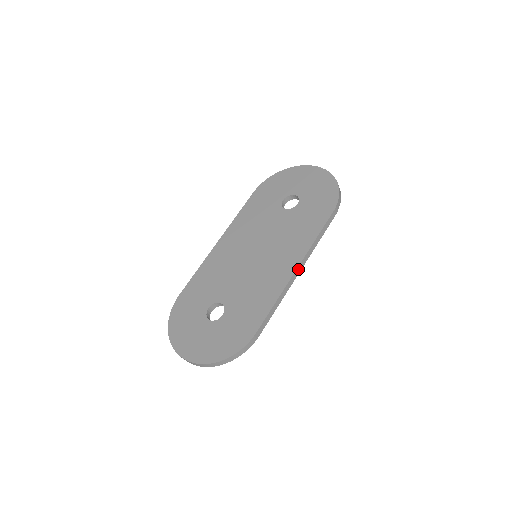
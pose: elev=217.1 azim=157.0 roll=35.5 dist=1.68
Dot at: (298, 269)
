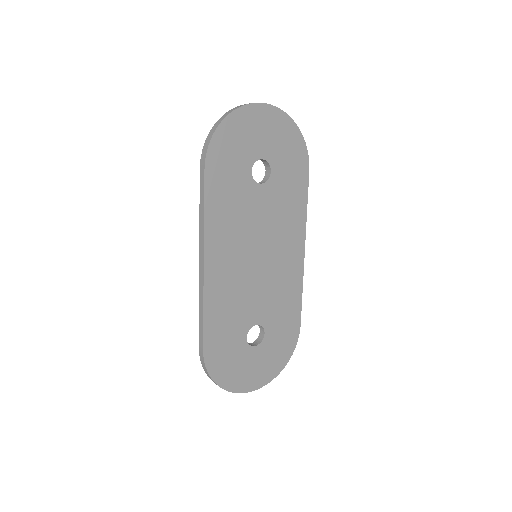
Dot at: (303, 249)
